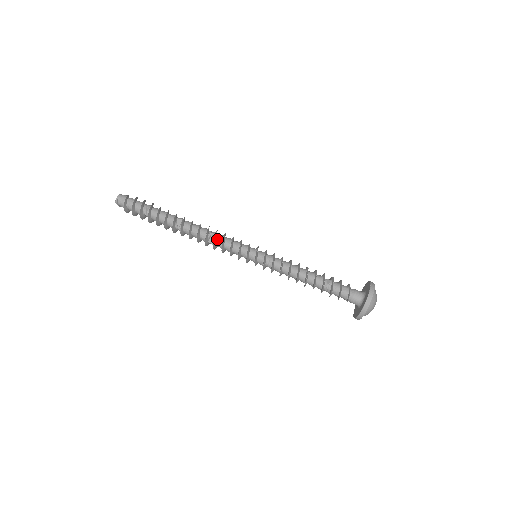
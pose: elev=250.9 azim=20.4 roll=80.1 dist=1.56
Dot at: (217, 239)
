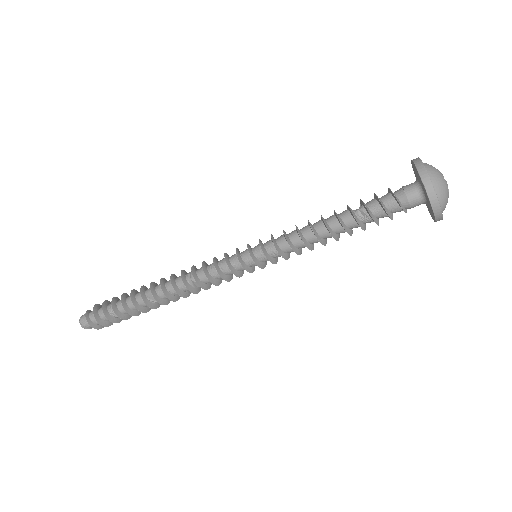
Dot at: (202, 281)
